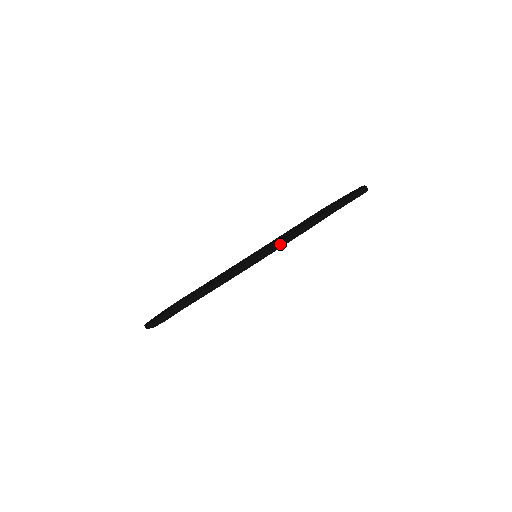
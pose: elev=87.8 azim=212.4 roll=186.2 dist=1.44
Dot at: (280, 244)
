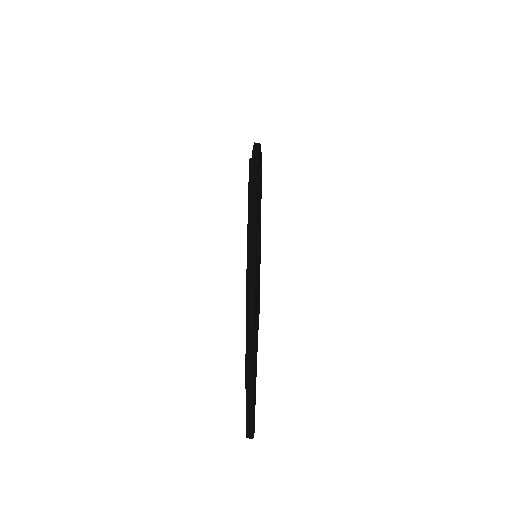
Dot at: occluded
